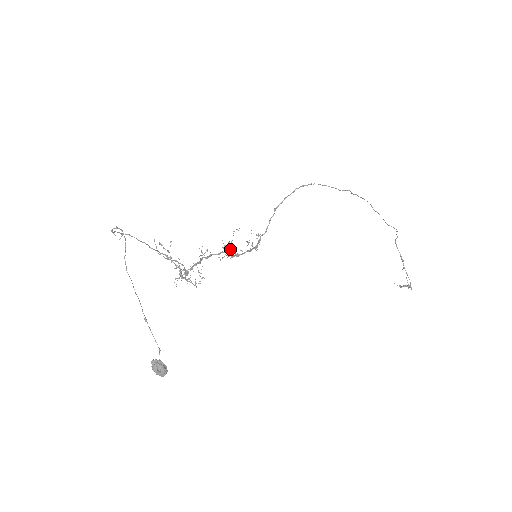
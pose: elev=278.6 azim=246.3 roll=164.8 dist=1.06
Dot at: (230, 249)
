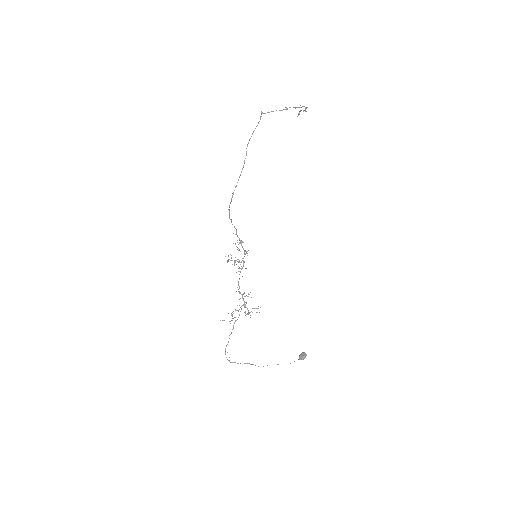
Dot at: (234, 262)
